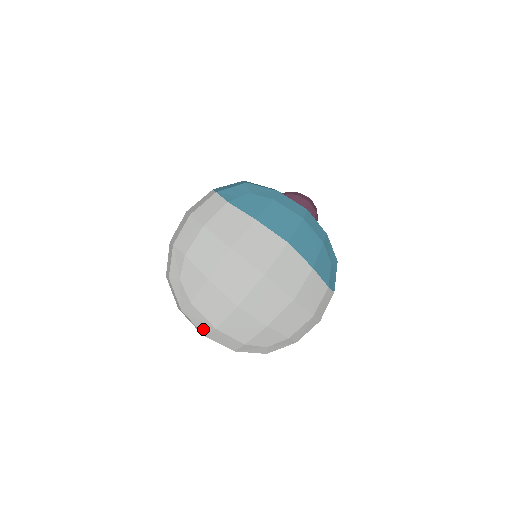
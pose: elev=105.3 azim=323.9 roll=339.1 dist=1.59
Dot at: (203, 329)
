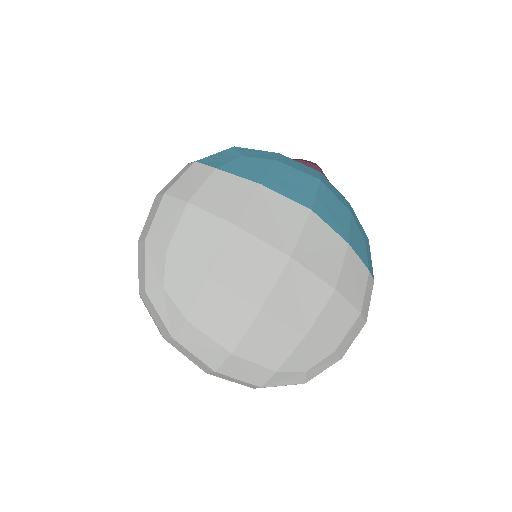
Dot at: (210, 360)
